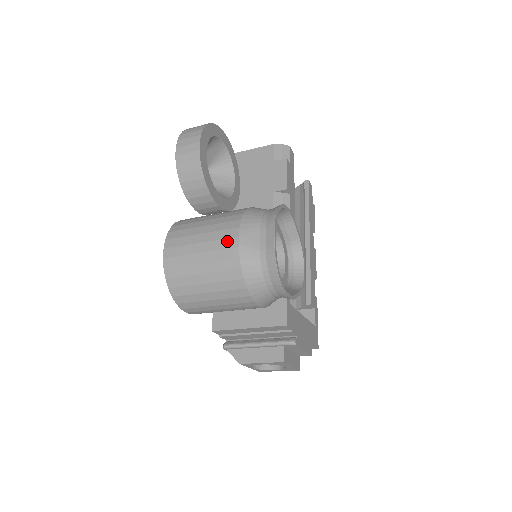
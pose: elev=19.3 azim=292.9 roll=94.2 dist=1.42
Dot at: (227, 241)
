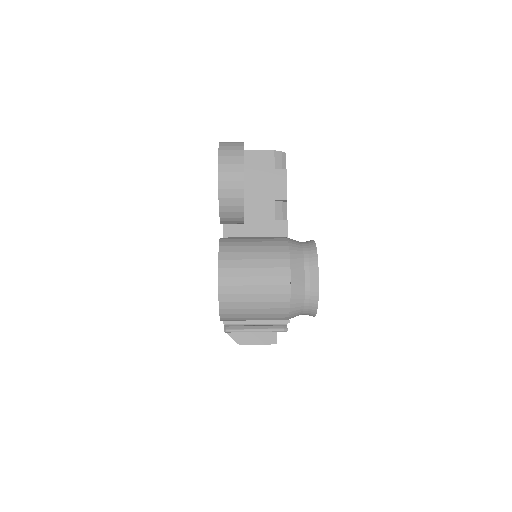
Dot at: (280, 279)
